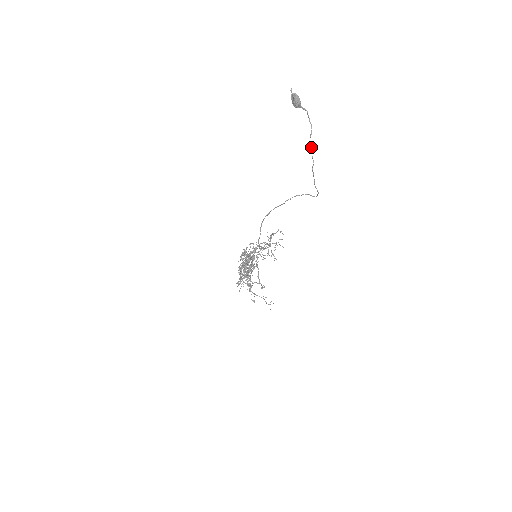
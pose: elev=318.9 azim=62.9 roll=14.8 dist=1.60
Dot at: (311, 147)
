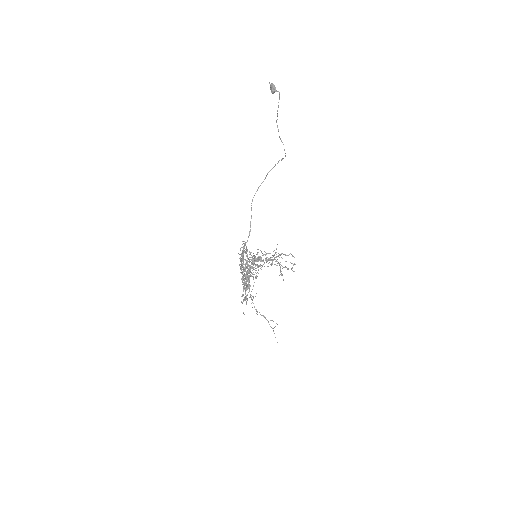
Dot at: occluded
